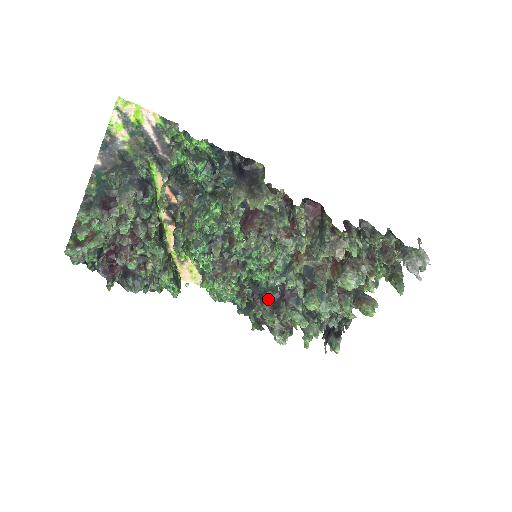
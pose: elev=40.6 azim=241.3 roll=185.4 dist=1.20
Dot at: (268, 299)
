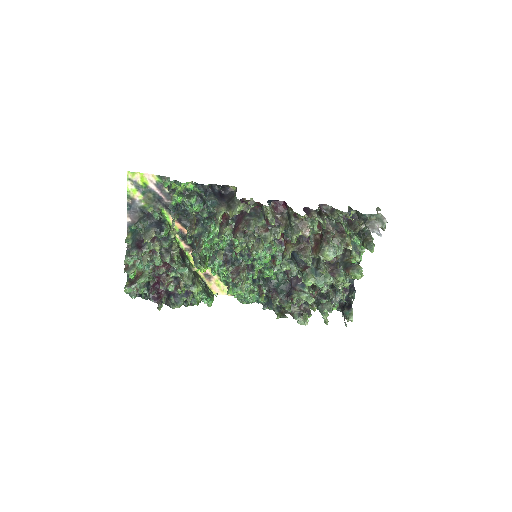
Dot at: (282, 291)
